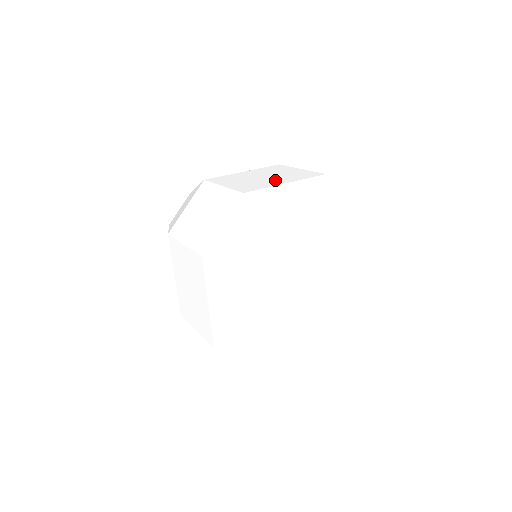
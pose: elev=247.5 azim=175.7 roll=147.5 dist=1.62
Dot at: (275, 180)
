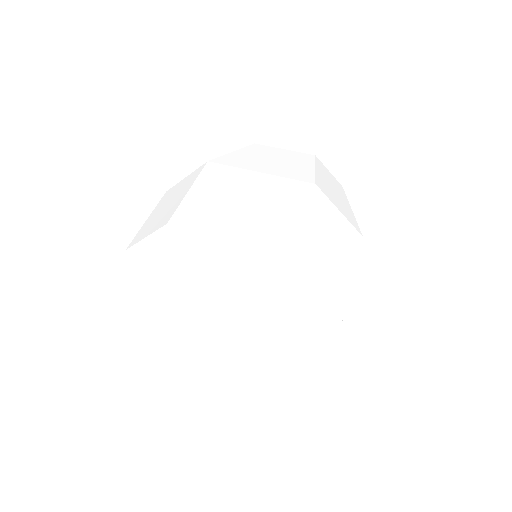
Dot at: (233, 221)
